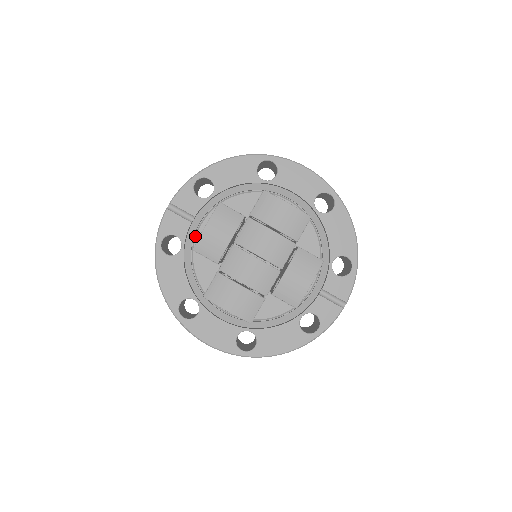
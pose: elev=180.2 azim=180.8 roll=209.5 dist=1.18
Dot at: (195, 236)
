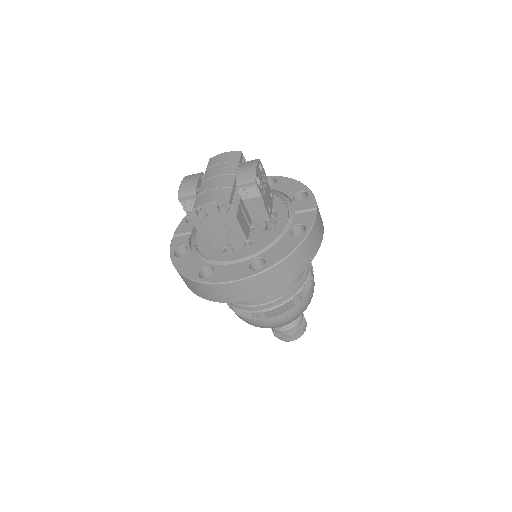
Dot at: (196, 241)
